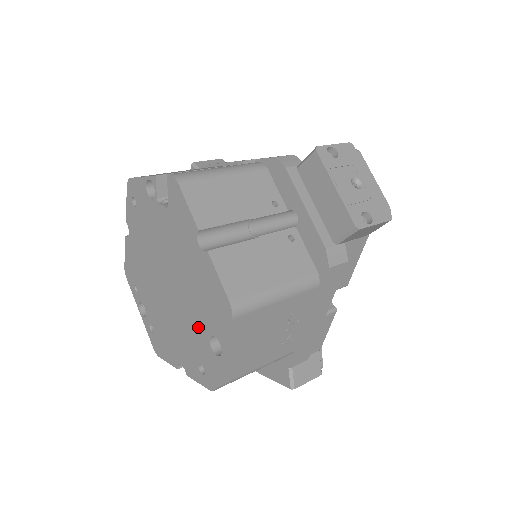
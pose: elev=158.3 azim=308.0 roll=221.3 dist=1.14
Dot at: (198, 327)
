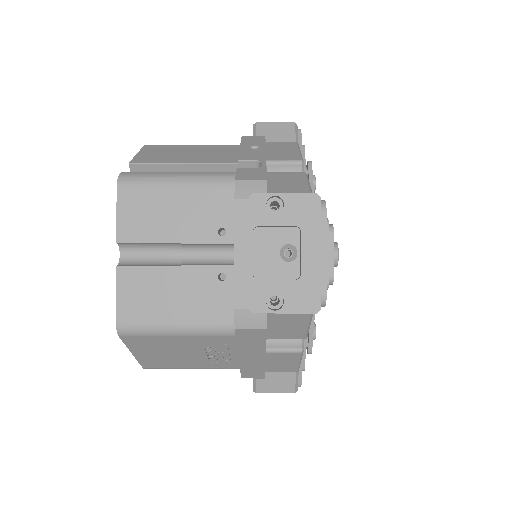
Dot at: occluded
